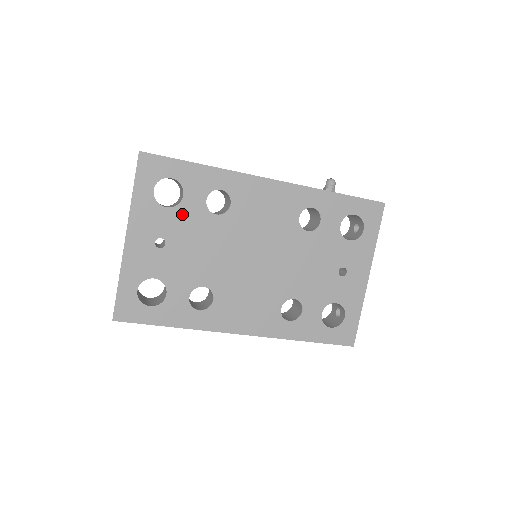
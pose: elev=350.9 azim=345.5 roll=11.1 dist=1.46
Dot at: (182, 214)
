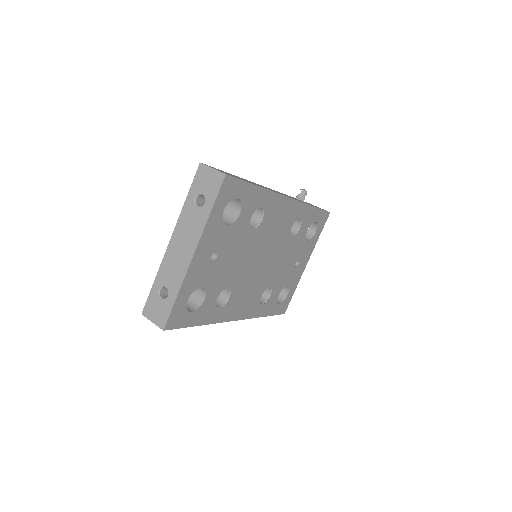
Dot at: (234, 230)
